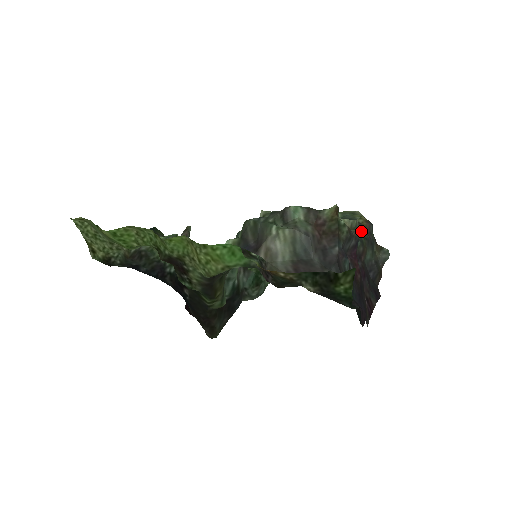
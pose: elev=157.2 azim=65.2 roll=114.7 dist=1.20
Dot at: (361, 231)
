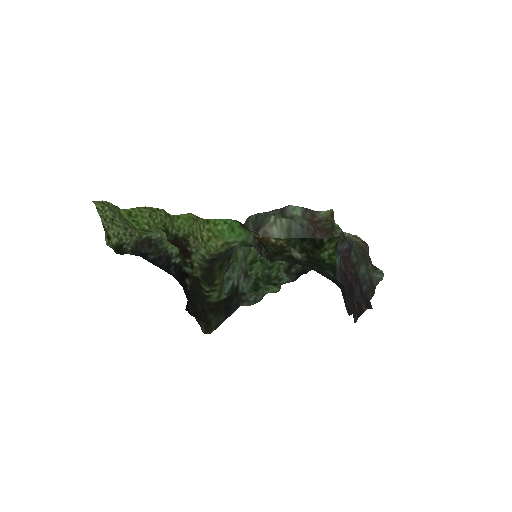
Dot at: (356, 246)
